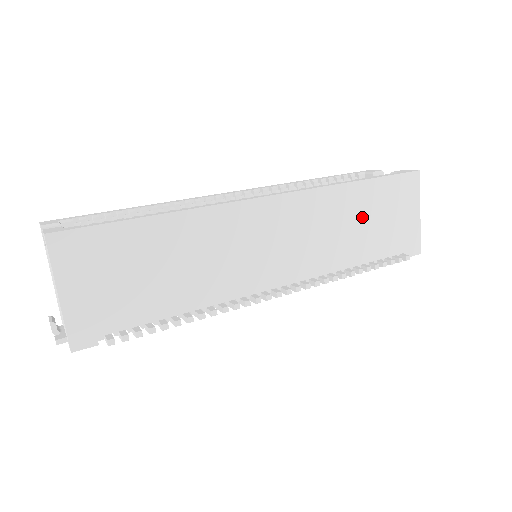
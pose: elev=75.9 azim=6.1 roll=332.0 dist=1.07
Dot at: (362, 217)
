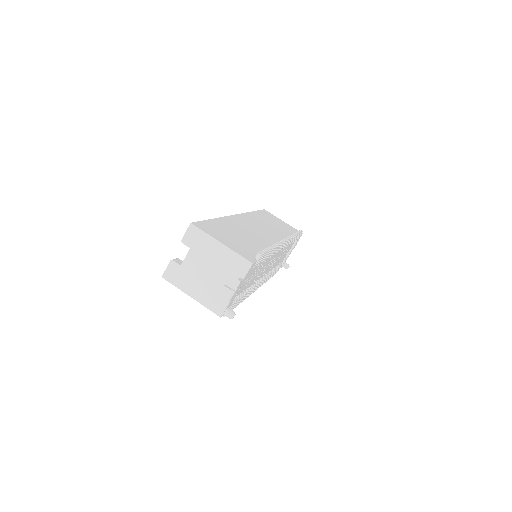
Dot at: (270, 222)
